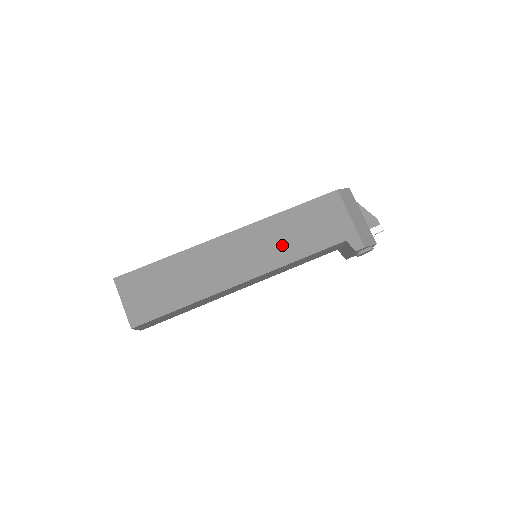
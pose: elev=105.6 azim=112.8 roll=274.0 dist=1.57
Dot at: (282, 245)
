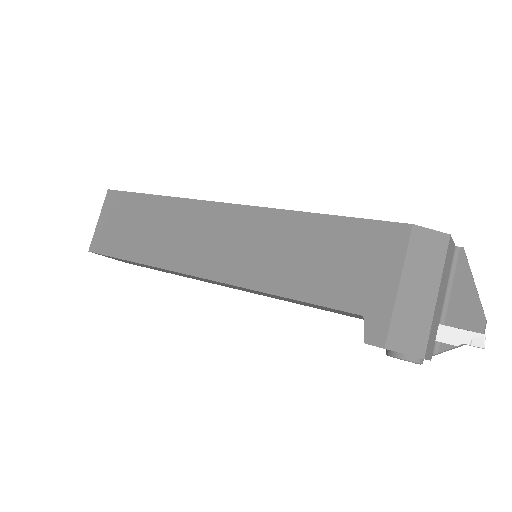
Dot at: (273, 260)
